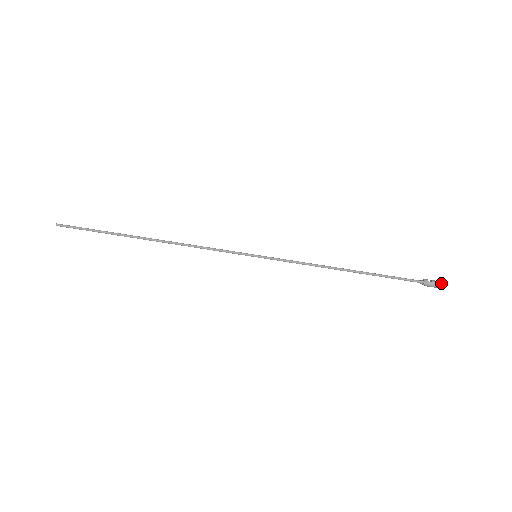
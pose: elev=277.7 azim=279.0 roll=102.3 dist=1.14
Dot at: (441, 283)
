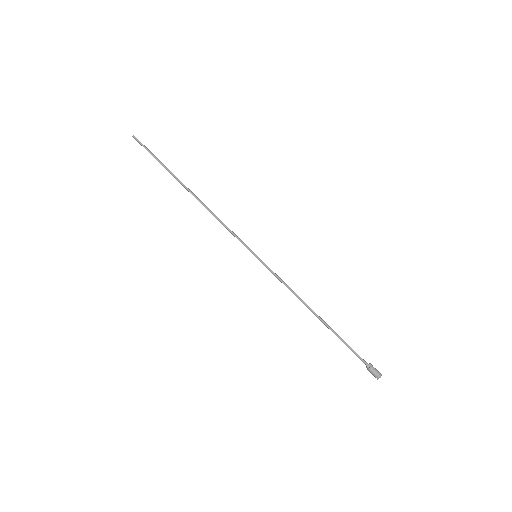
Dot at: occluded
